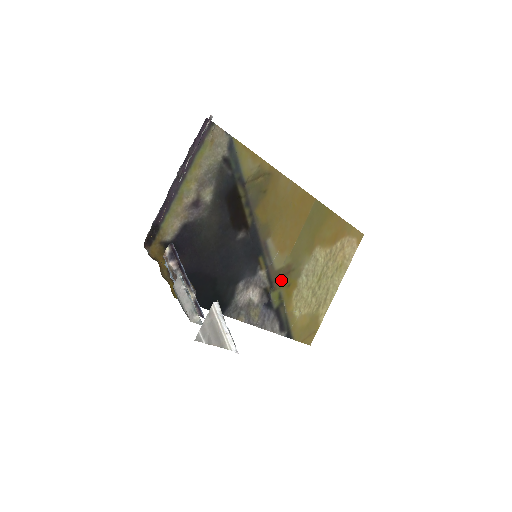
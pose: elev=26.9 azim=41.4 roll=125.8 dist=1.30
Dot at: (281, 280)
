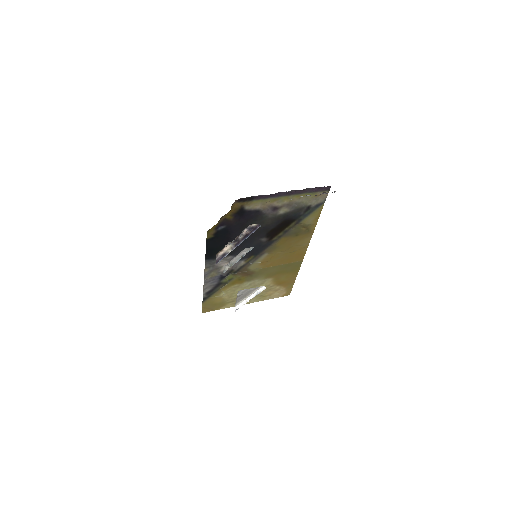
Dot at: (242, 274)
